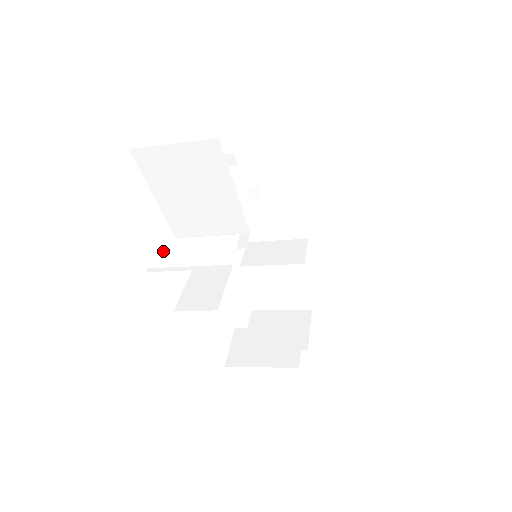
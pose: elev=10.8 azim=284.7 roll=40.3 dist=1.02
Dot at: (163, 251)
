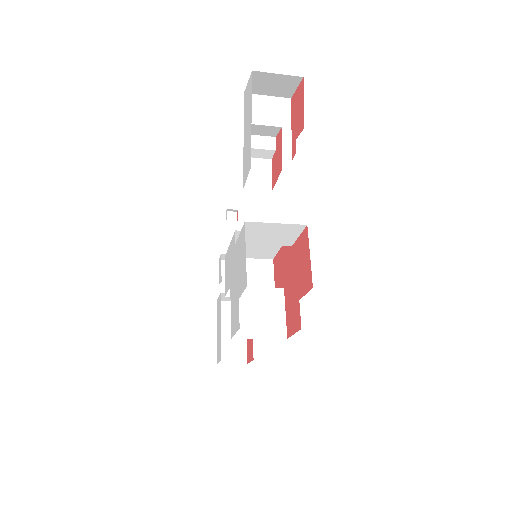
Dot at: (255, 130)
